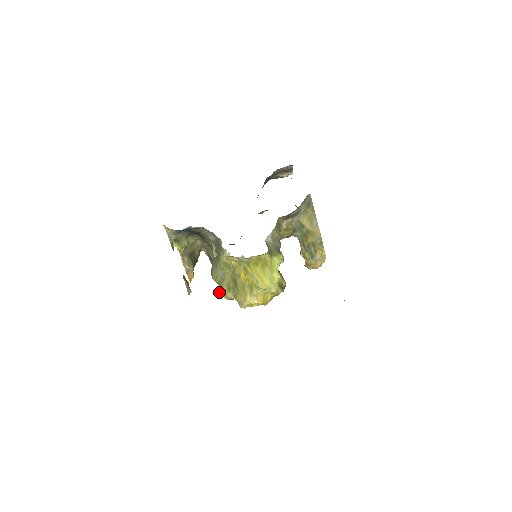
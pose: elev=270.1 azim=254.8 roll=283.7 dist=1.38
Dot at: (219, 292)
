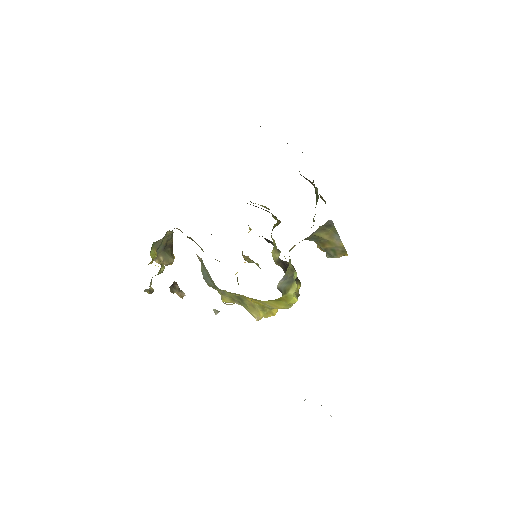
Dot at: occluded
